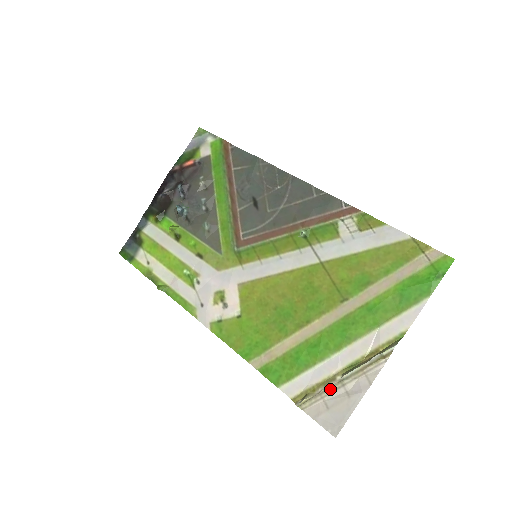
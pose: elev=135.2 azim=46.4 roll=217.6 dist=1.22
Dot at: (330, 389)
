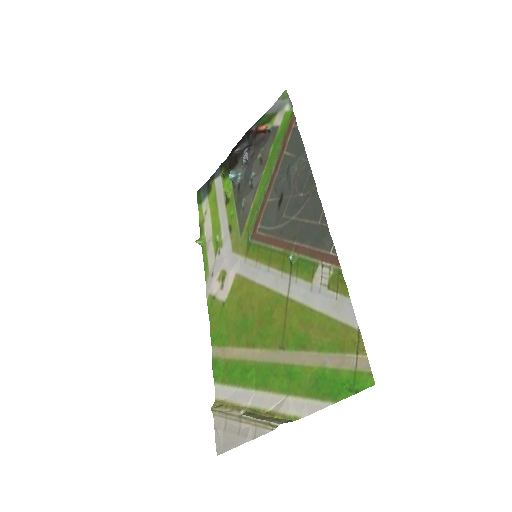
Dot at: (232, 416)
